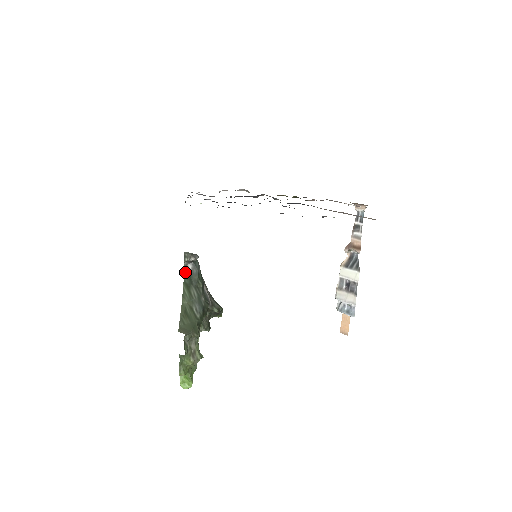
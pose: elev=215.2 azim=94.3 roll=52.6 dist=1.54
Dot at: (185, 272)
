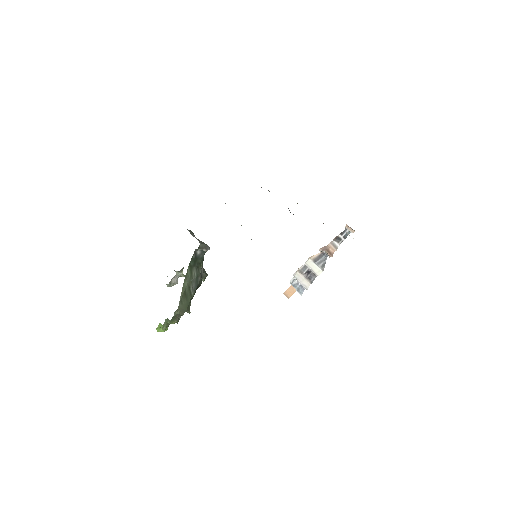
Dot at: (193, 256)
